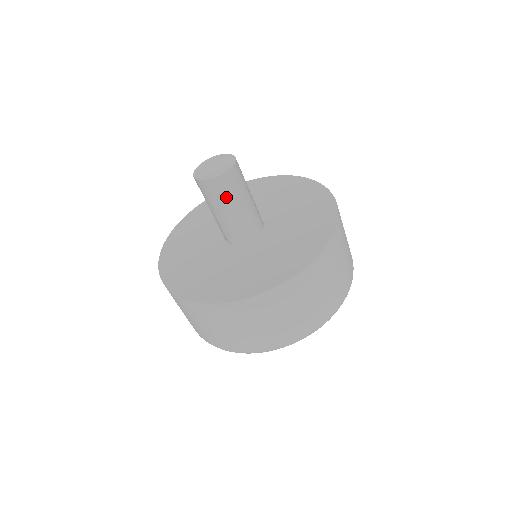
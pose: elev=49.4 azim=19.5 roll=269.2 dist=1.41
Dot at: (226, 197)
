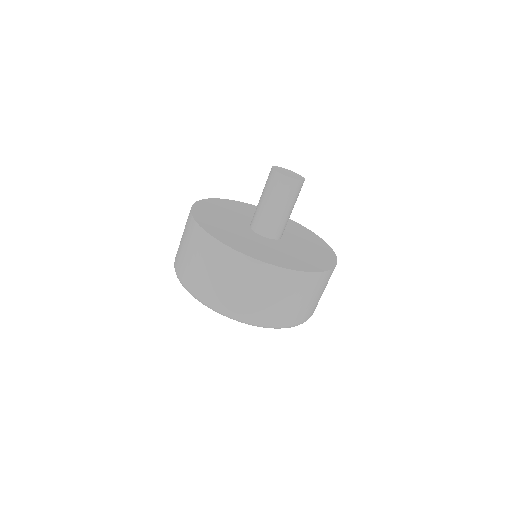
Dot at: (284, 195)
